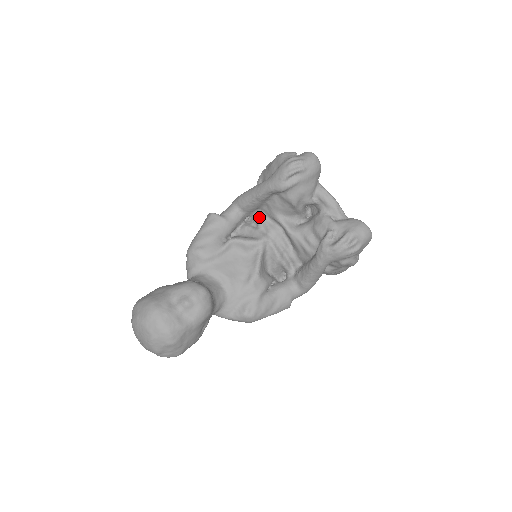
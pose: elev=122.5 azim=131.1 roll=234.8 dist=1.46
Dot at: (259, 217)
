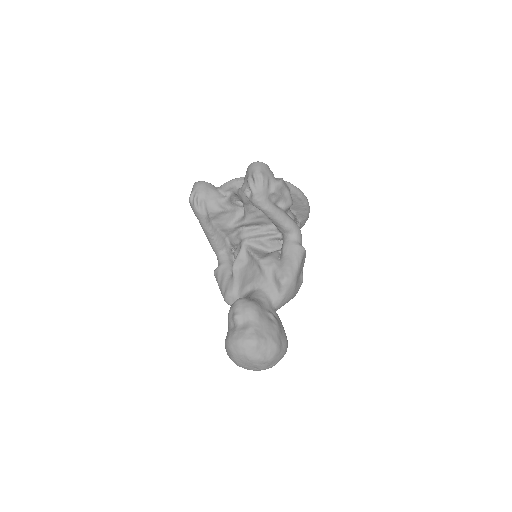
Dot at: (231, 241)
